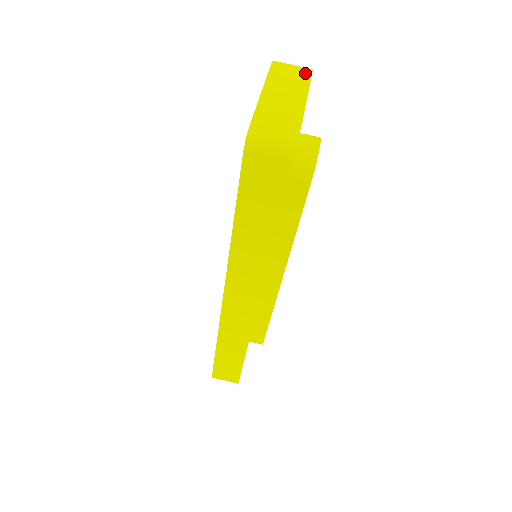
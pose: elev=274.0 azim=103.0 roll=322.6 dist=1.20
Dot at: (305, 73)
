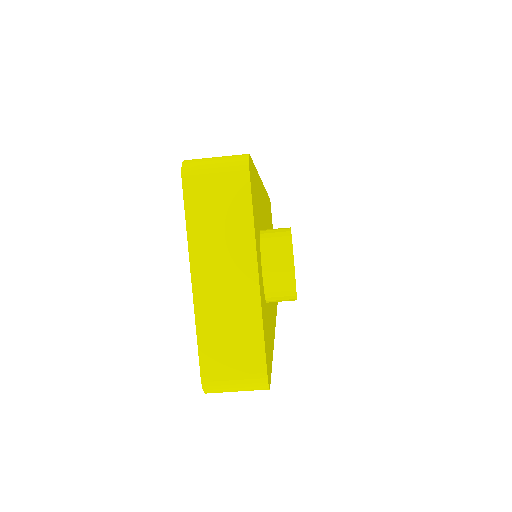
Dot at: (239, 190)
